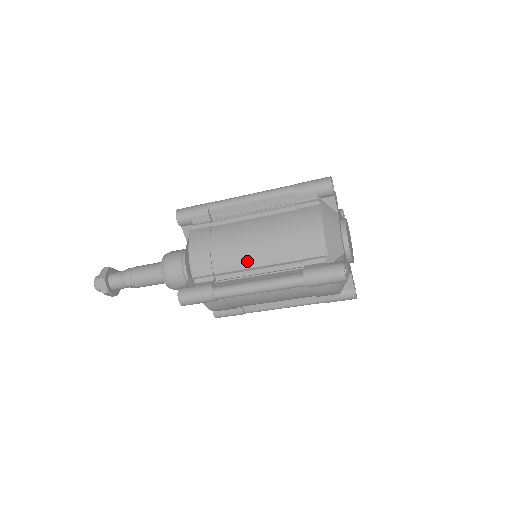
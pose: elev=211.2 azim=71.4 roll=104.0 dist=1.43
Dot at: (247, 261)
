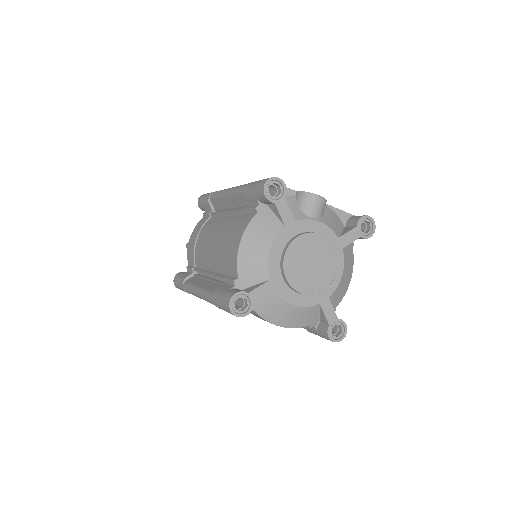
Dot at: (206, 262)
